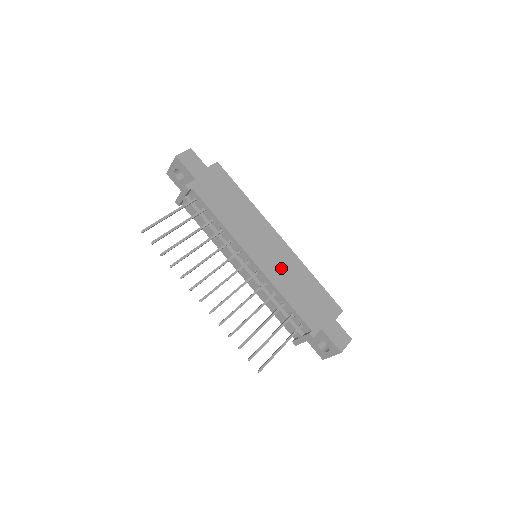
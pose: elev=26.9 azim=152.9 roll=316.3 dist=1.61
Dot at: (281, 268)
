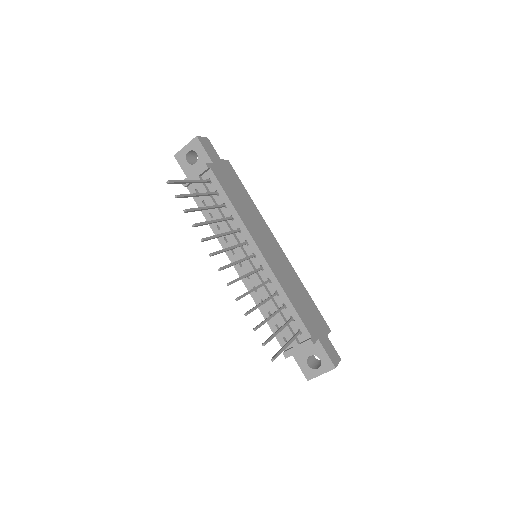
Dot at: (283, 271)
